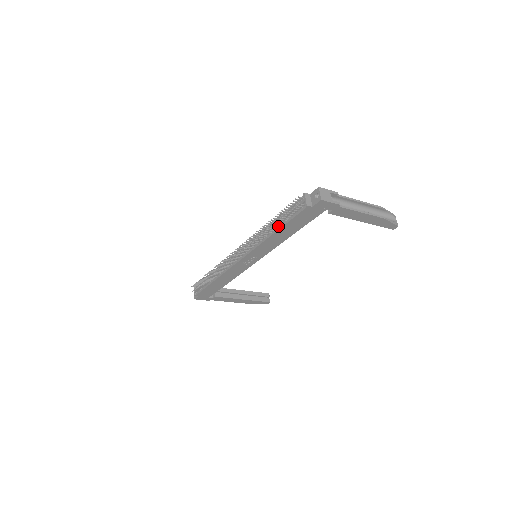
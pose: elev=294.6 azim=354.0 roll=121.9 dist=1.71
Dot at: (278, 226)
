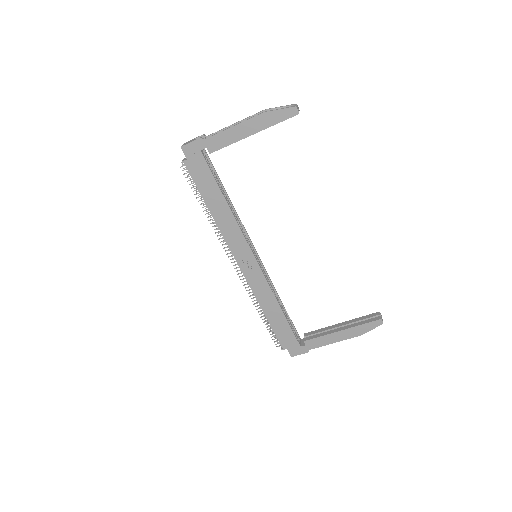
Dot at: (206, 203)
